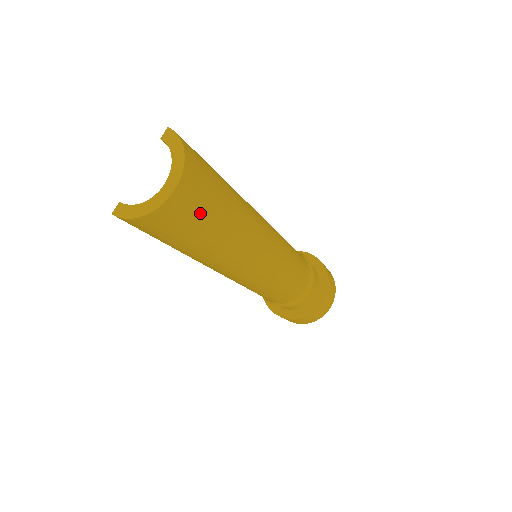
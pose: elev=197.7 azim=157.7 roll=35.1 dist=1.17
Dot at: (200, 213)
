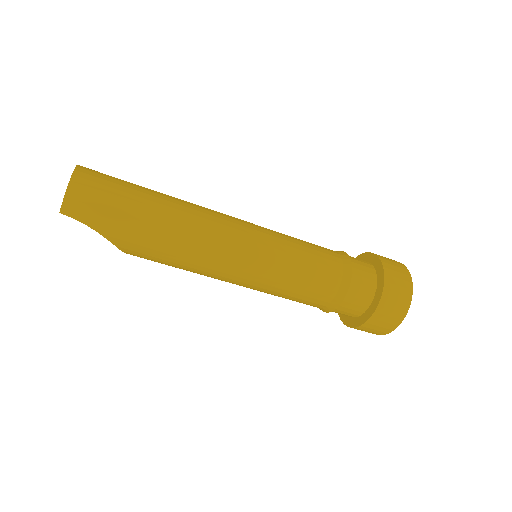
Dot at: (114, 180)
